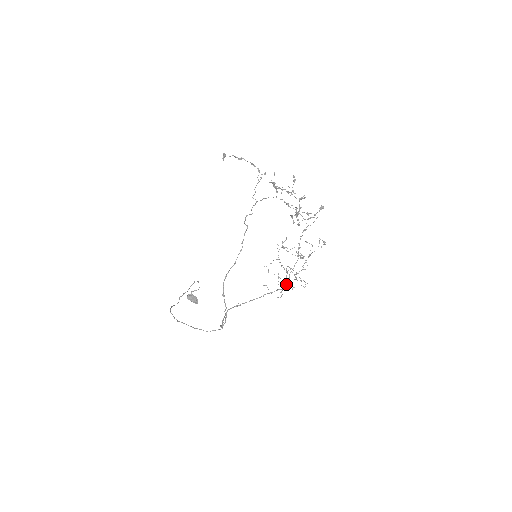
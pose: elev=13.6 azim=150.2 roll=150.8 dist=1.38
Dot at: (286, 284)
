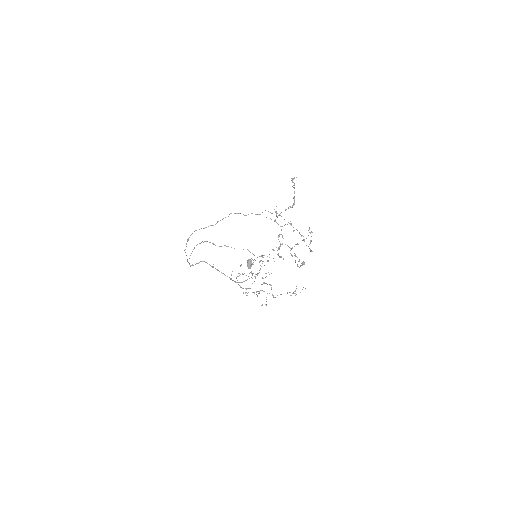
Dot at: (239, 282)
